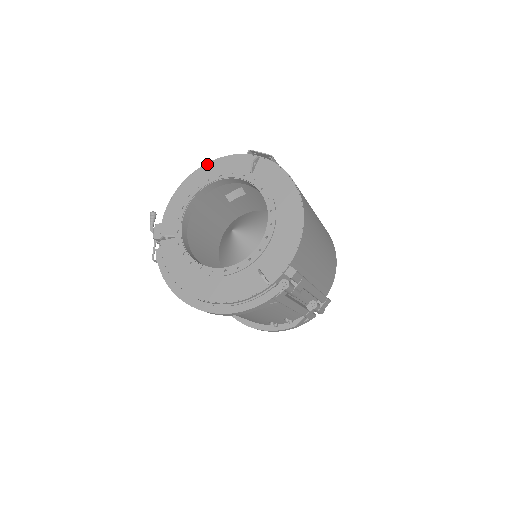
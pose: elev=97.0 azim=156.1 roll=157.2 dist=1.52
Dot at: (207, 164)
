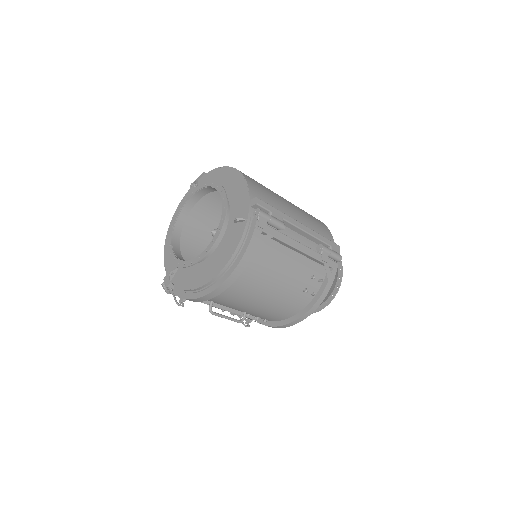
Dot at: (173, 217)
